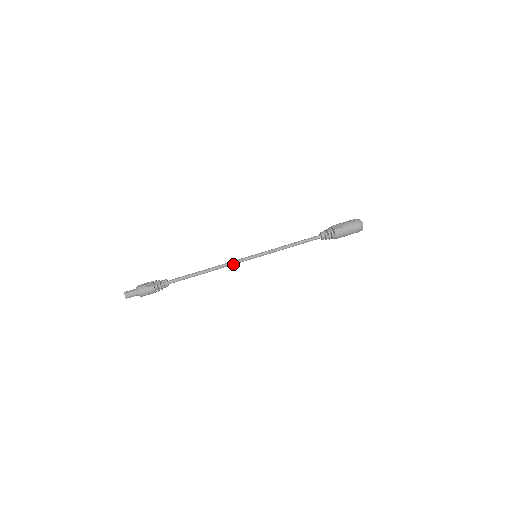
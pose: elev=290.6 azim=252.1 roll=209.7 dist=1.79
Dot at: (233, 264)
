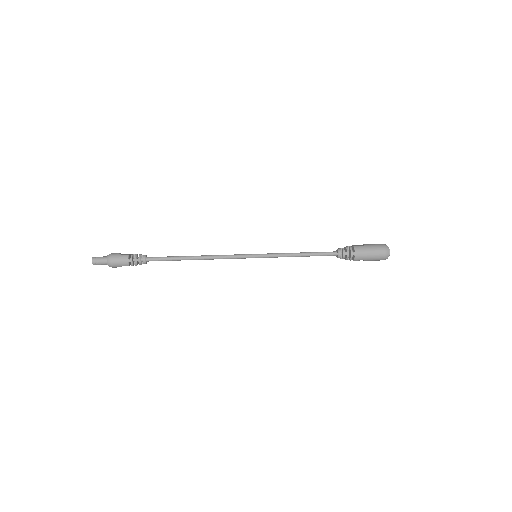
Dot at: (227, 257)
